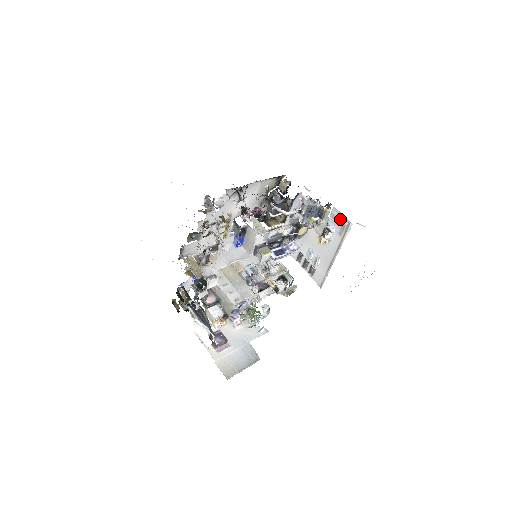
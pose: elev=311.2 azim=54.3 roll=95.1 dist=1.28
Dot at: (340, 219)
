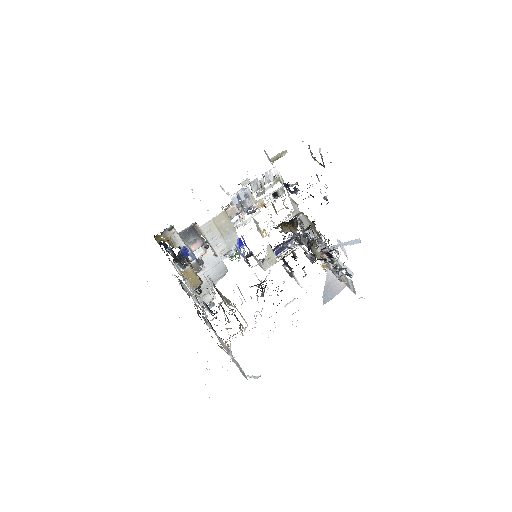
Dot at: (350, 286)
